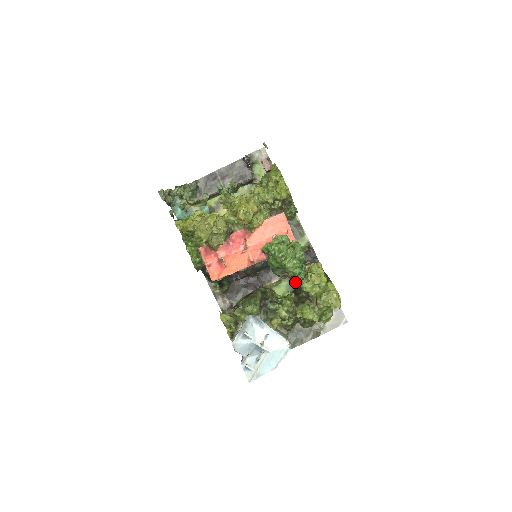
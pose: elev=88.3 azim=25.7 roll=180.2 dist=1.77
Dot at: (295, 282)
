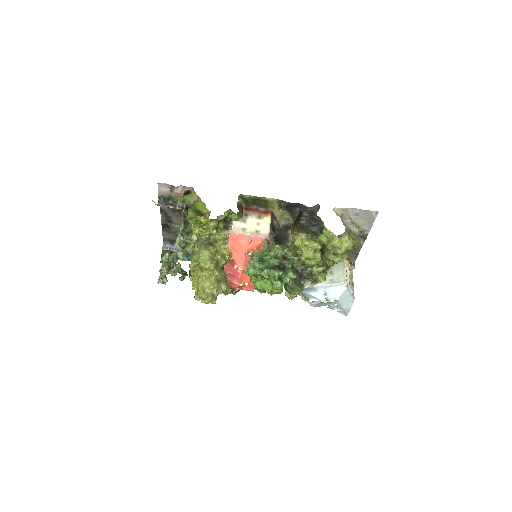
Dot at: occluded
